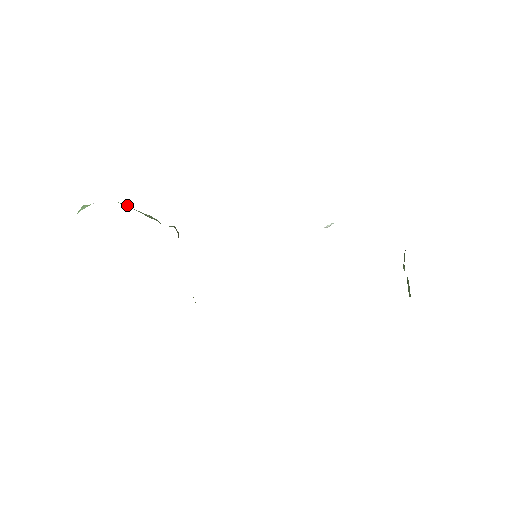
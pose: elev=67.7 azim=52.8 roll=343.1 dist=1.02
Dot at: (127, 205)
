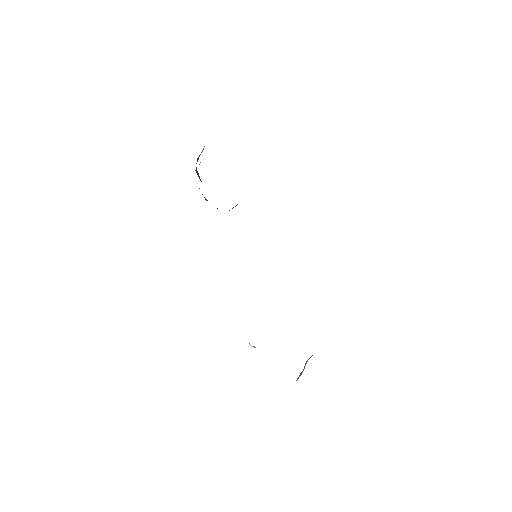
Dot at: occluded
